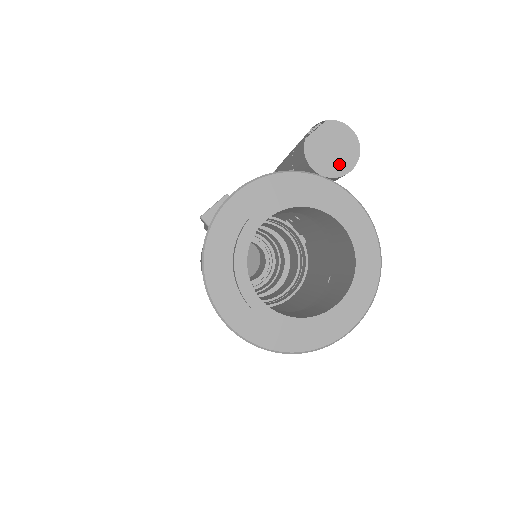
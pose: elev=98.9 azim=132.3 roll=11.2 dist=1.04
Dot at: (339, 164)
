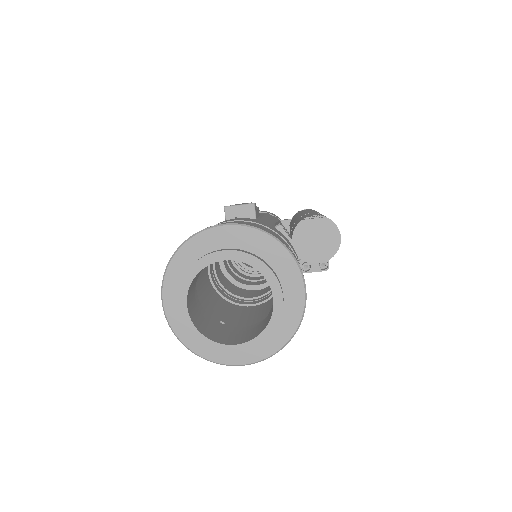
Dot at: (314, 253)
